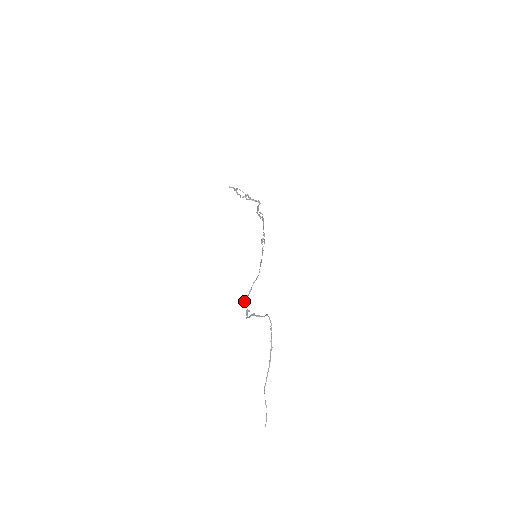
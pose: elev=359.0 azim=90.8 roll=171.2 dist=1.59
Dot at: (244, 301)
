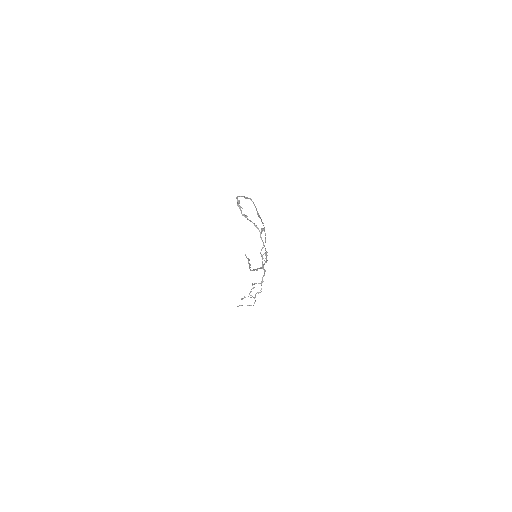
Dot at: (237, 197)
